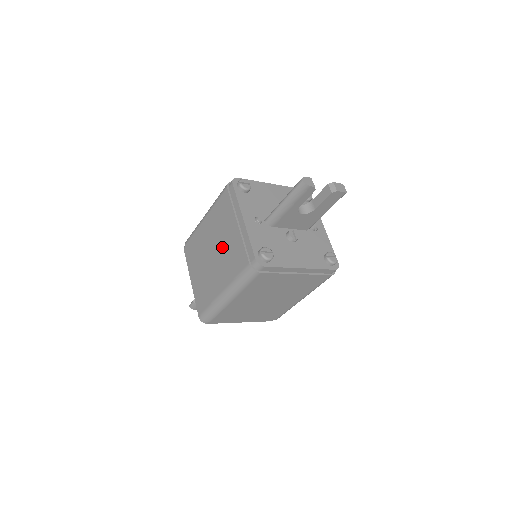
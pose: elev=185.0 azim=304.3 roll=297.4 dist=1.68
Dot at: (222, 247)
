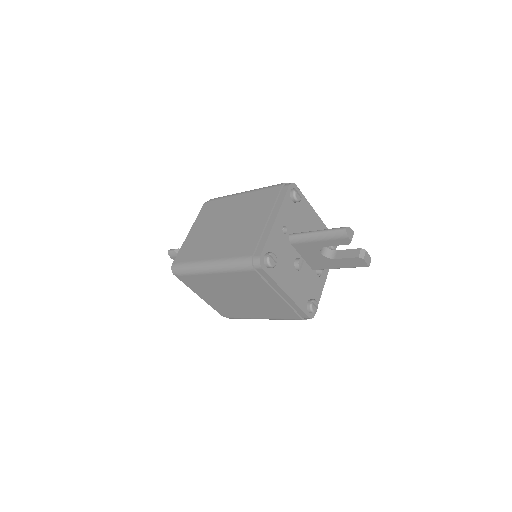
Dot at: (239, 226)
